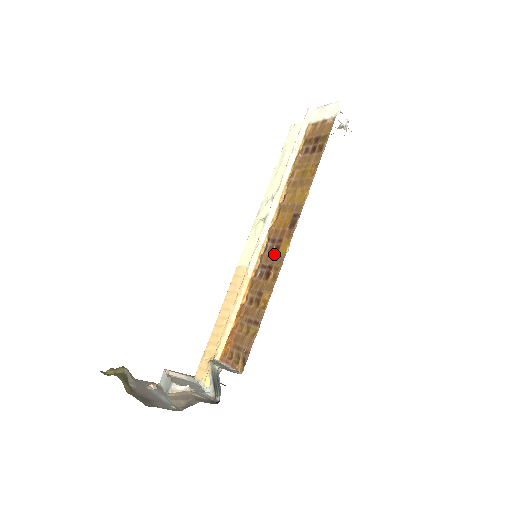
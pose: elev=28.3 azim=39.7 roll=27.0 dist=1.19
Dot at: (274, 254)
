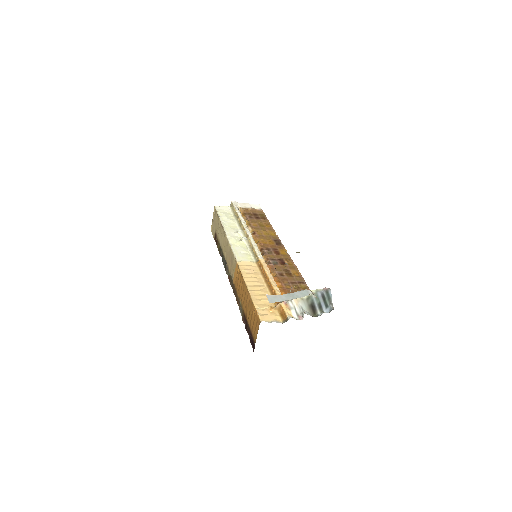
Dot at: (277, 254)
